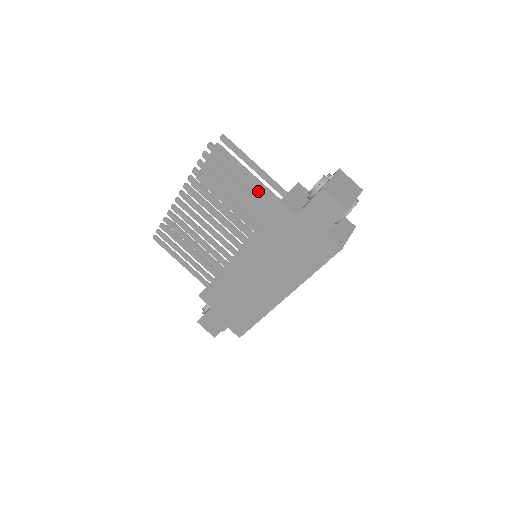
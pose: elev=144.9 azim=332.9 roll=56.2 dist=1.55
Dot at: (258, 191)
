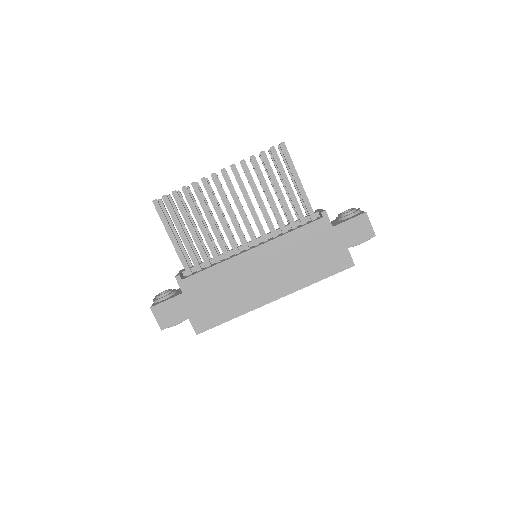
Dot at: (304, 197)
